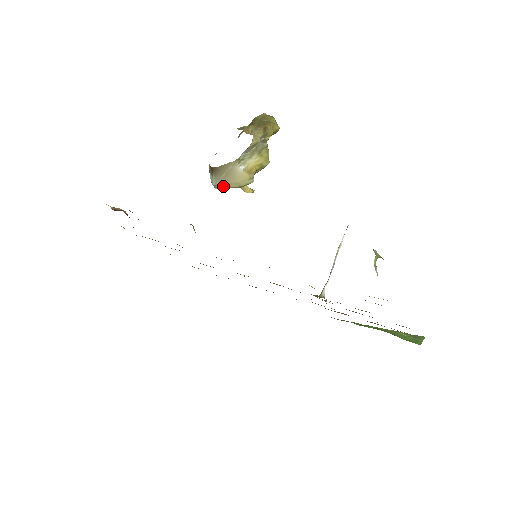
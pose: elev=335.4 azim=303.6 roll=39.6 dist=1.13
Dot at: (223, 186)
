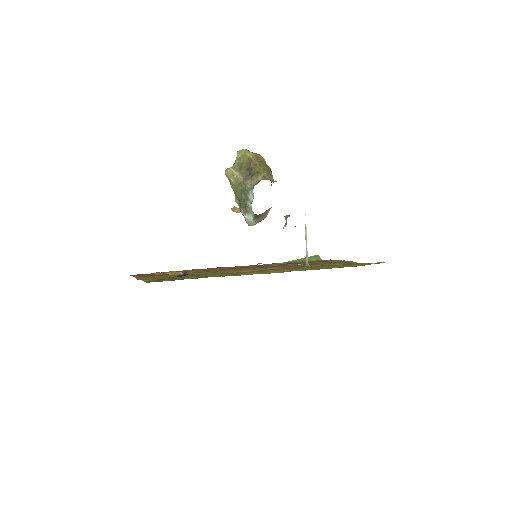
Dot at: (256, 223)
